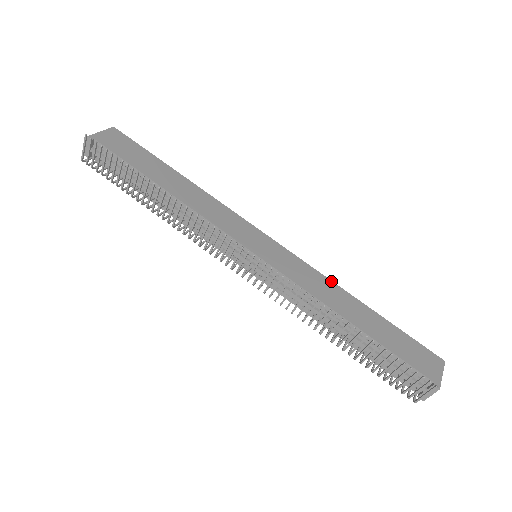
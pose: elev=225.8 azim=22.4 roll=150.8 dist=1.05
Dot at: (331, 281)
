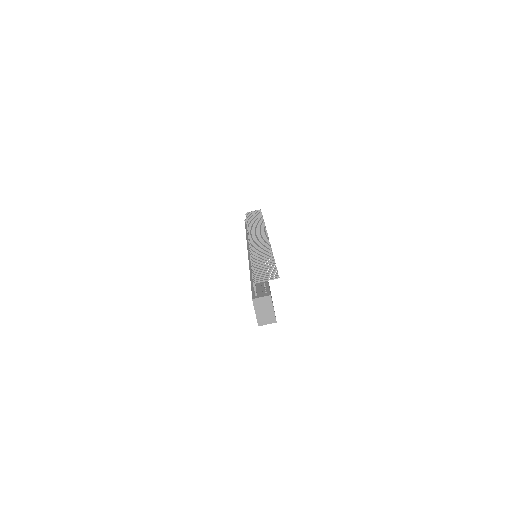
Dot at: occluded
